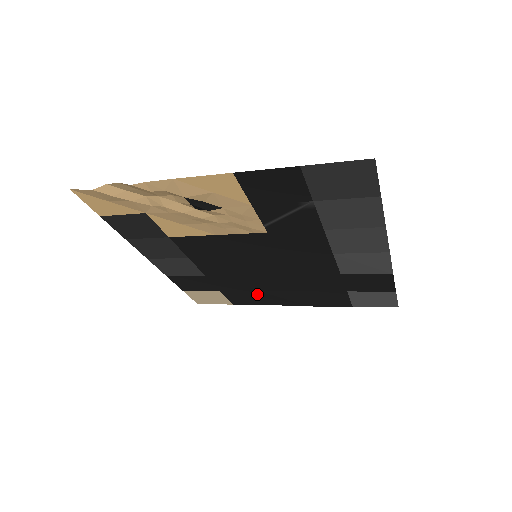
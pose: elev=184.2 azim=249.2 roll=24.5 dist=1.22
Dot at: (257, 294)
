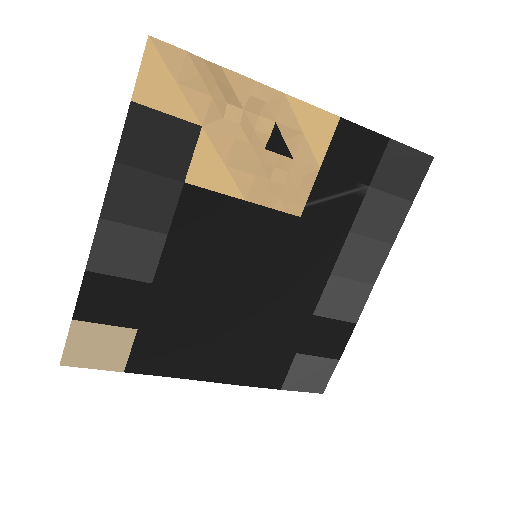
Dot at: (186, 346)
